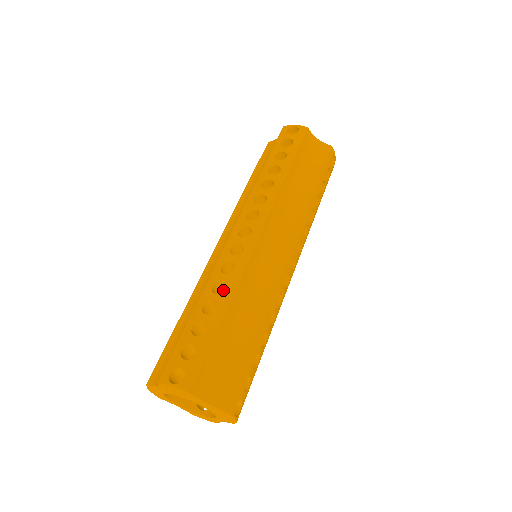
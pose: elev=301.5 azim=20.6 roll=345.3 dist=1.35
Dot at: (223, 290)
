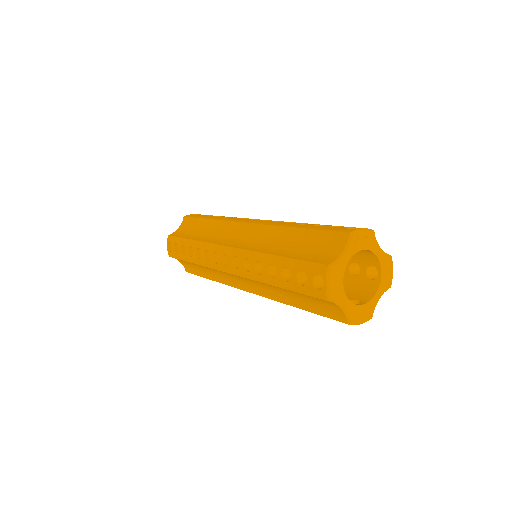
Dot at: occluded
